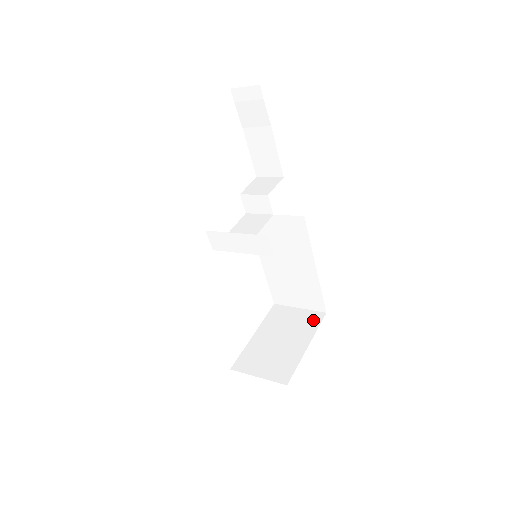
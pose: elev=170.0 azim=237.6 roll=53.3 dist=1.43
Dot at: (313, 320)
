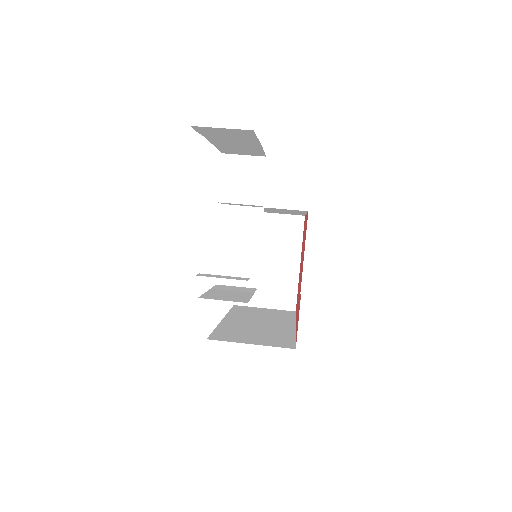
Dot at: (294, 229)
